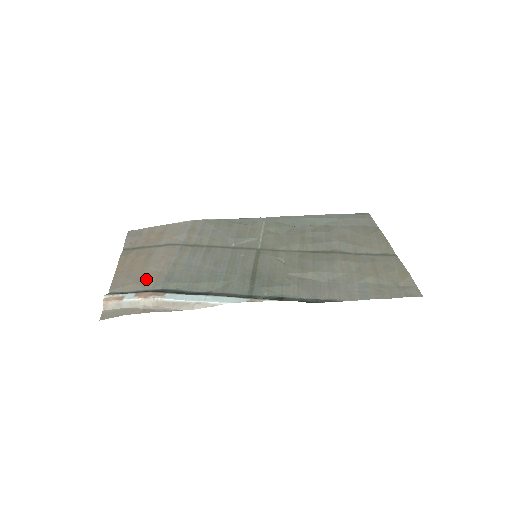
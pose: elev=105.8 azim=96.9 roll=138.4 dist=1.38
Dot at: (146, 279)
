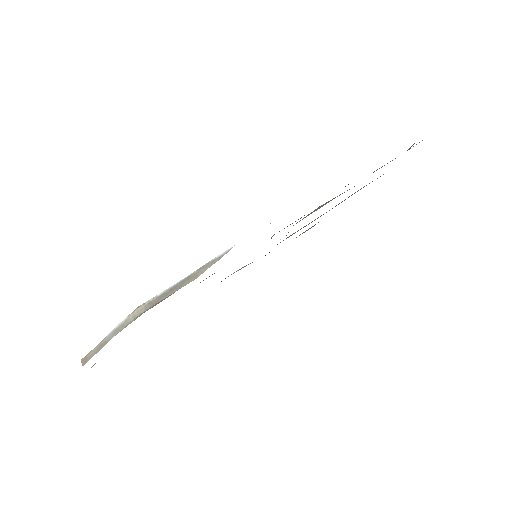
Dot at: occluded
